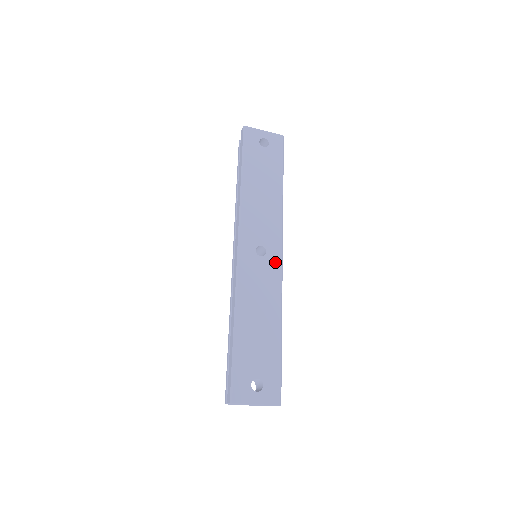
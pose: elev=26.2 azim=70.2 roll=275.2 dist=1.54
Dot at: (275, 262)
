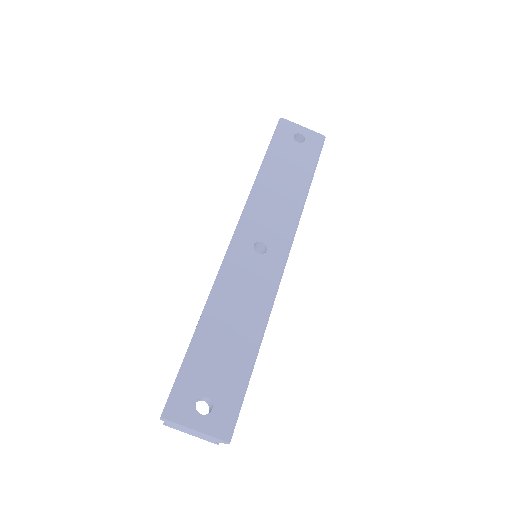
Dot at: (275, 264)
